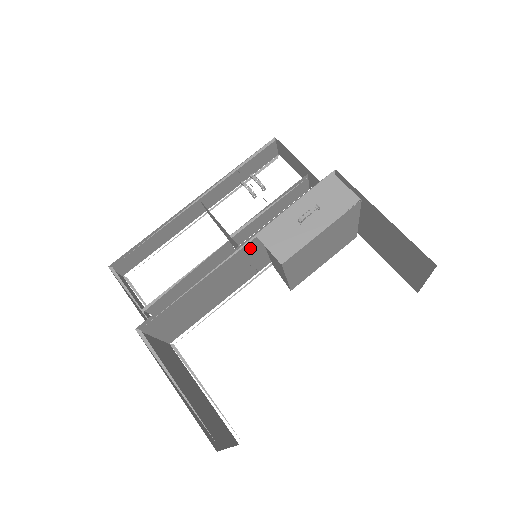
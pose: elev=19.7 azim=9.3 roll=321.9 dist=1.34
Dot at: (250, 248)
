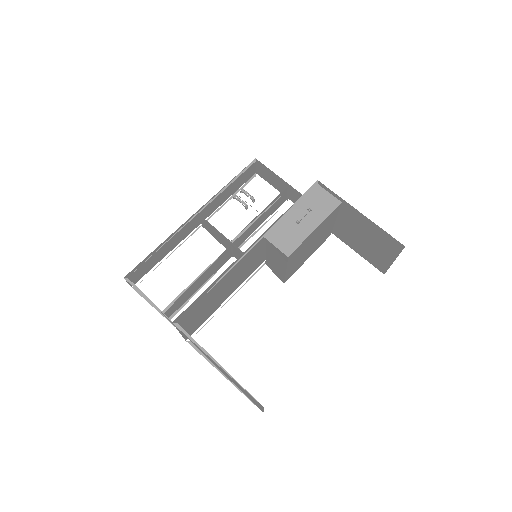
Dot at: (256, 248)
